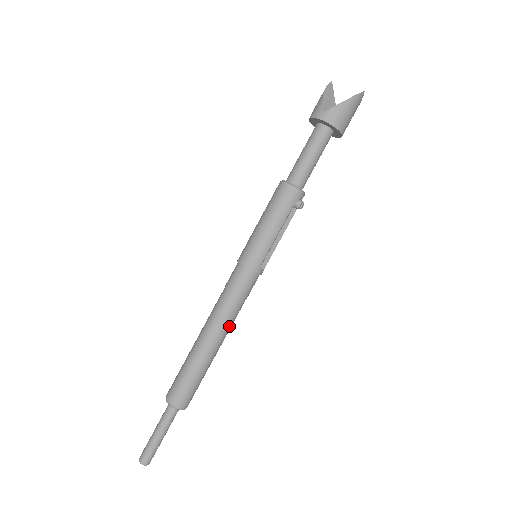
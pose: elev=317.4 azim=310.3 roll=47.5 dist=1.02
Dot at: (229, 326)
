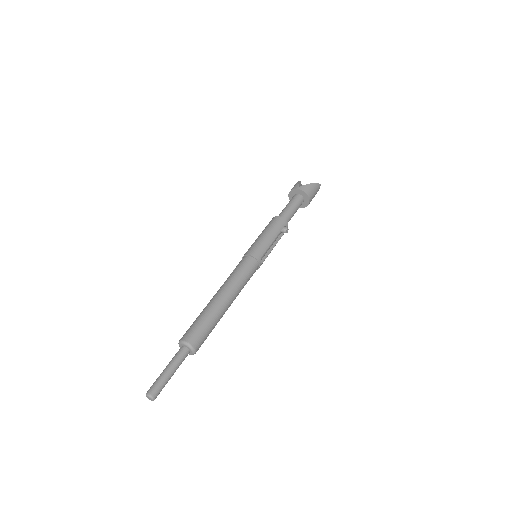
Dot at: (236, 294)
